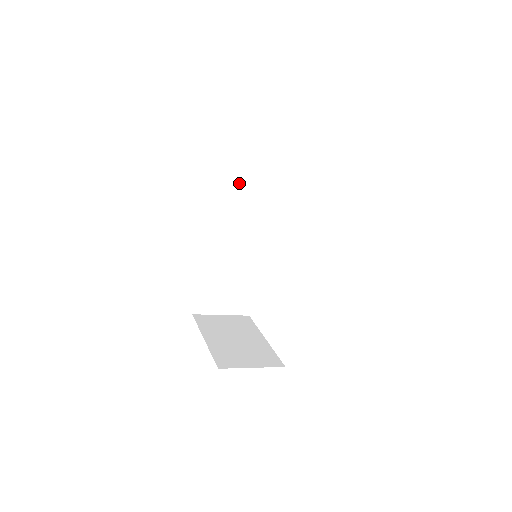
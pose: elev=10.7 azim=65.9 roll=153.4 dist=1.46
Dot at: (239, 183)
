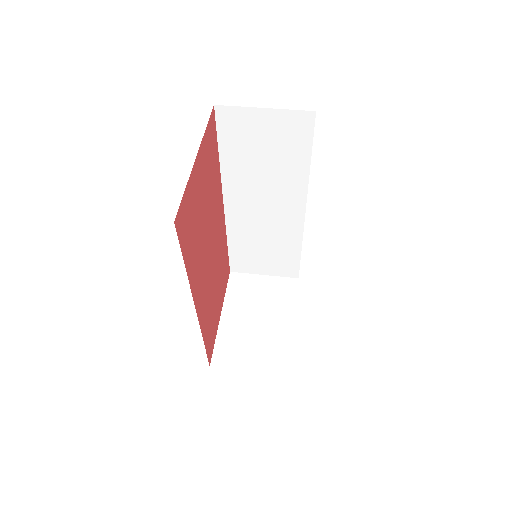
Dot at: (248, 149)
